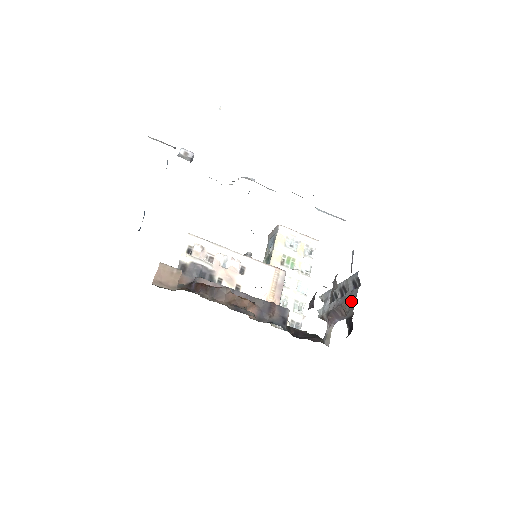
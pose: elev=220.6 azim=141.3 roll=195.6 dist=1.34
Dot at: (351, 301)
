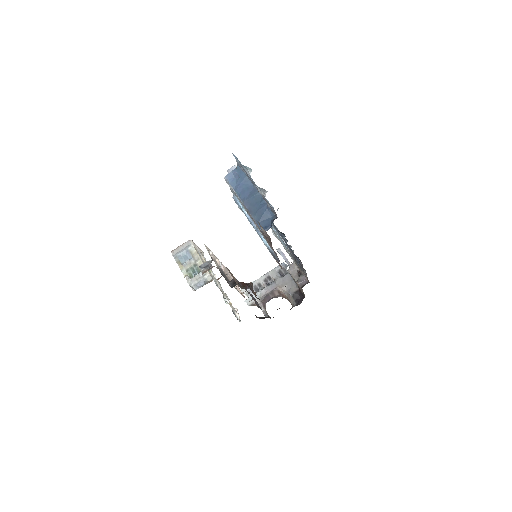
Dot at: (288, 282)
